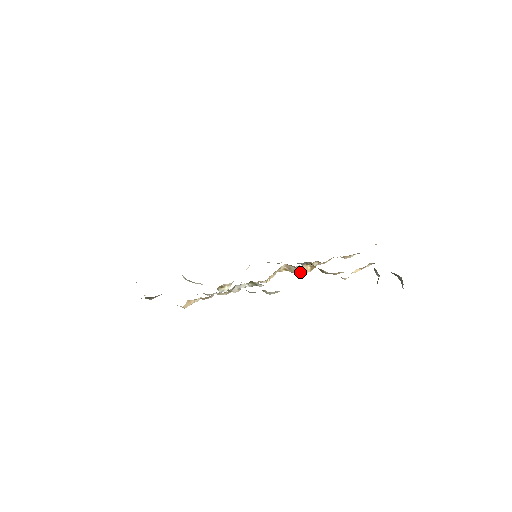
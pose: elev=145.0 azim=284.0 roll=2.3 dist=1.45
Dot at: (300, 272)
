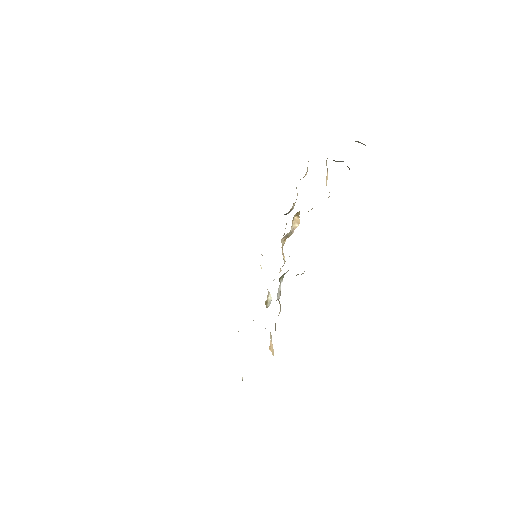
Dot at: (295, 228)
